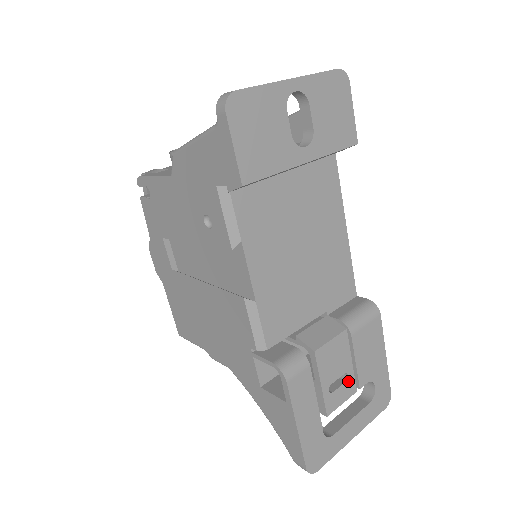
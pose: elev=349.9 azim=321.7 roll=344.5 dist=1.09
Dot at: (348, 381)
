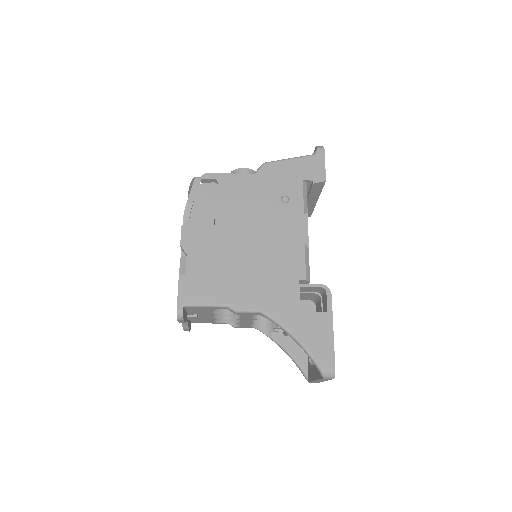
Dot at: occluded
